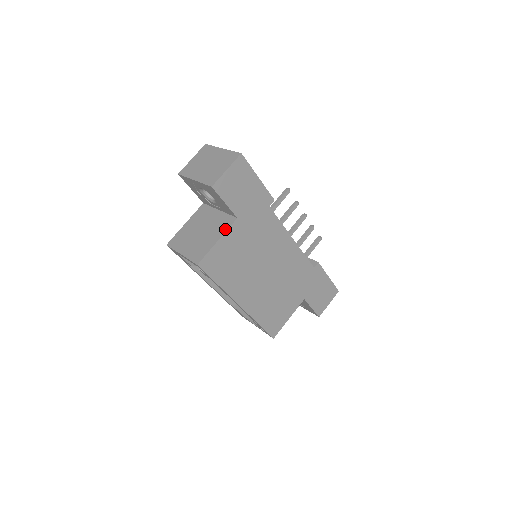
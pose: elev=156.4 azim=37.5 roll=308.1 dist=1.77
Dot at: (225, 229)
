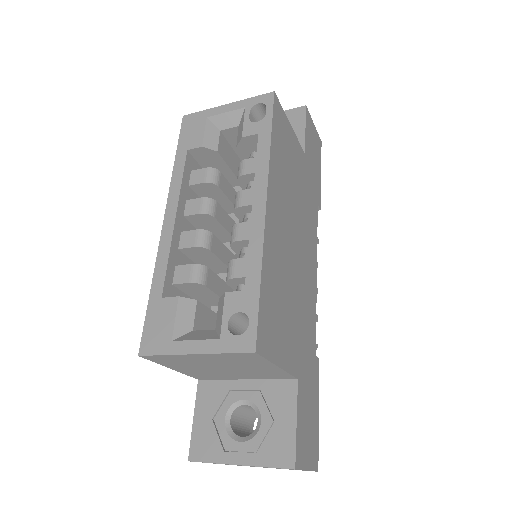
Dot at: occluded
